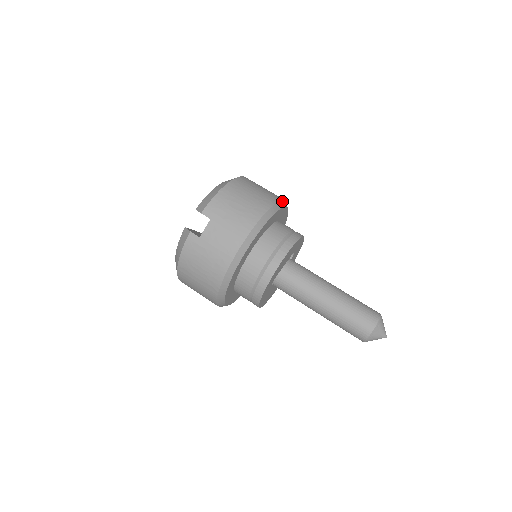
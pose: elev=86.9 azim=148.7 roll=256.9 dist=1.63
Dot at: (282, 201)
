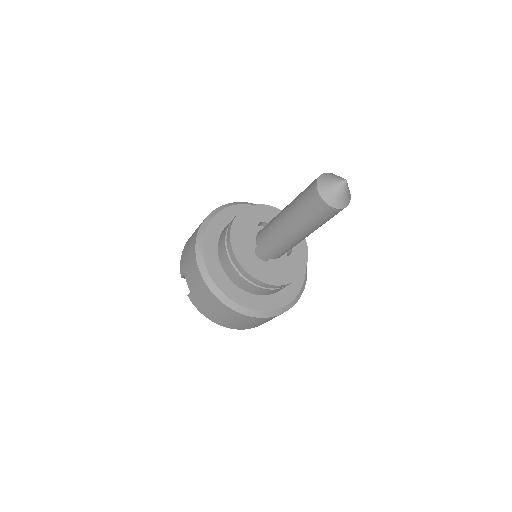
Dot at: (220, 208)
